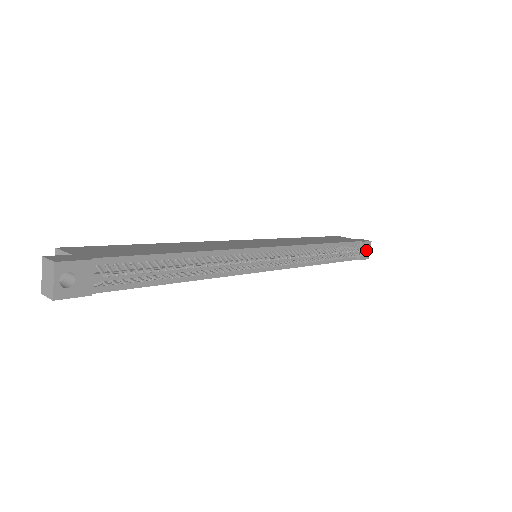
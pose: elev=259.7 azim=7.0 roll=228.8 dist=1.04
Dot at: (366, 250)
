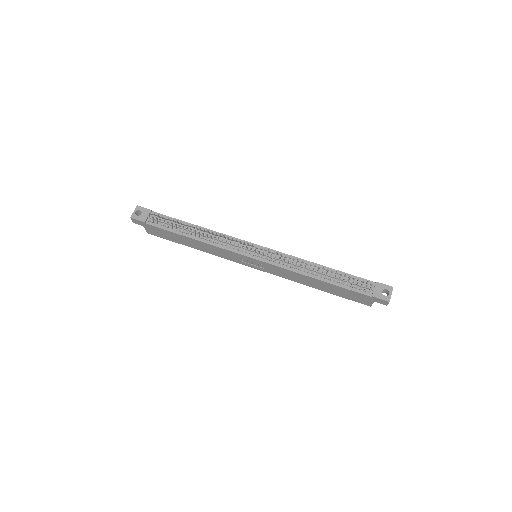
Dot at: (372, 283)
